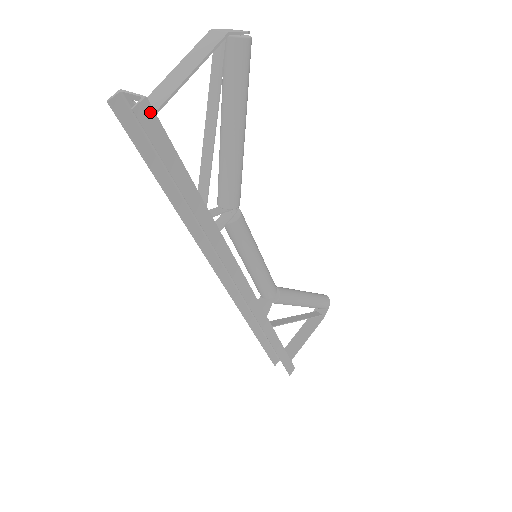
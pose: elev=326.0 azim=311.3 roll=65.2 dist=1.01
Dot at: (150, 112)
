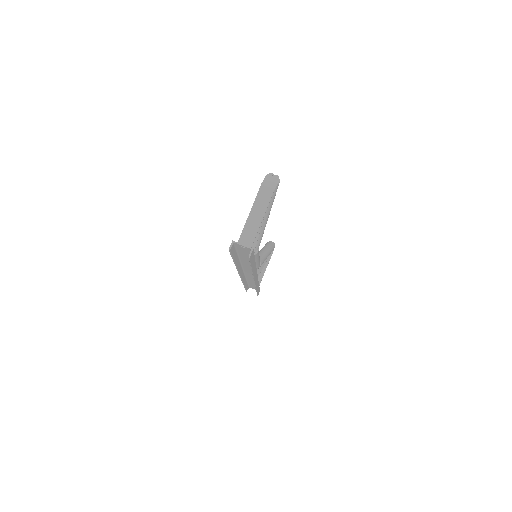
Dot at: (253, 252)
